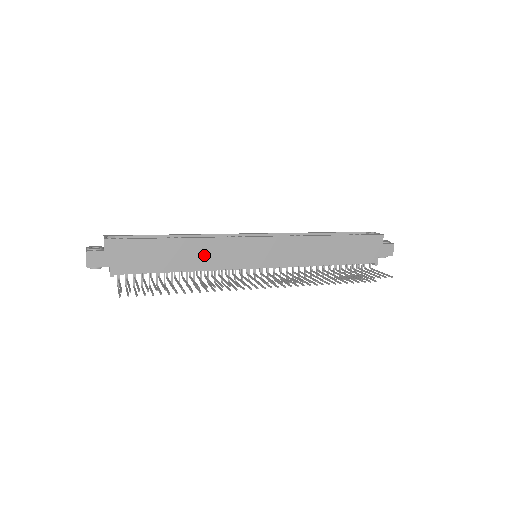
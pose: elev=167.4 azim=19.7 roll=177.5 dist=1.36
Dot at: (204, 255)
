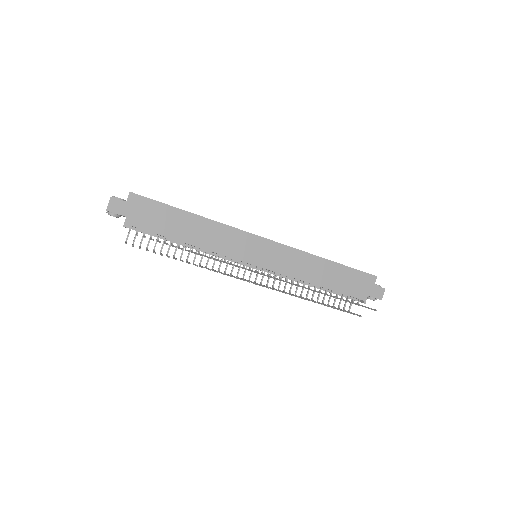
Dot at: (210, 236)
